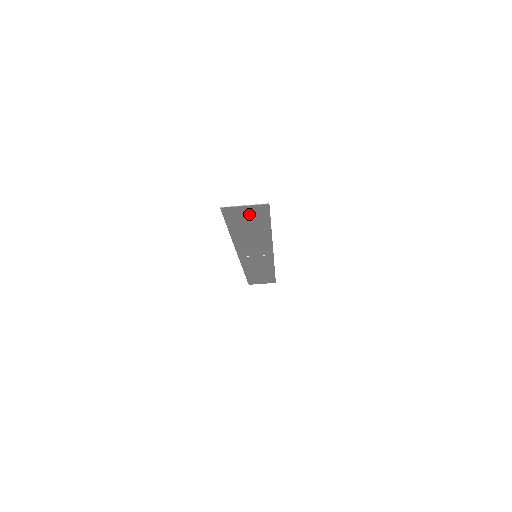
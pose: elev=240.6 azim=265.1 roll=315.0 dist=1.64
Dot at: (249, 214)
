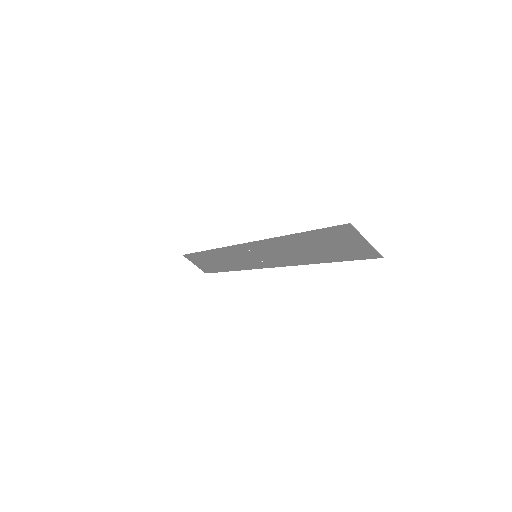
Dot at: (350, 245)
